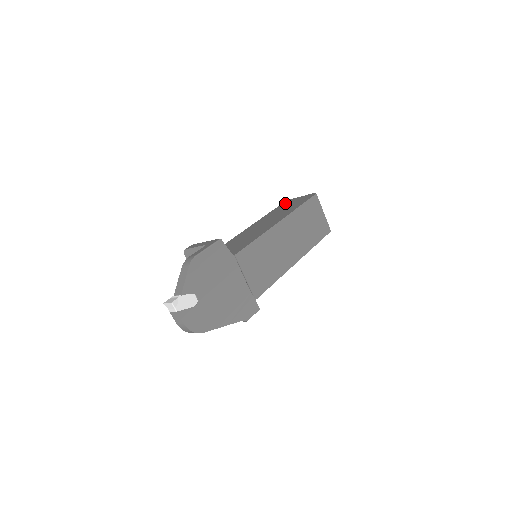
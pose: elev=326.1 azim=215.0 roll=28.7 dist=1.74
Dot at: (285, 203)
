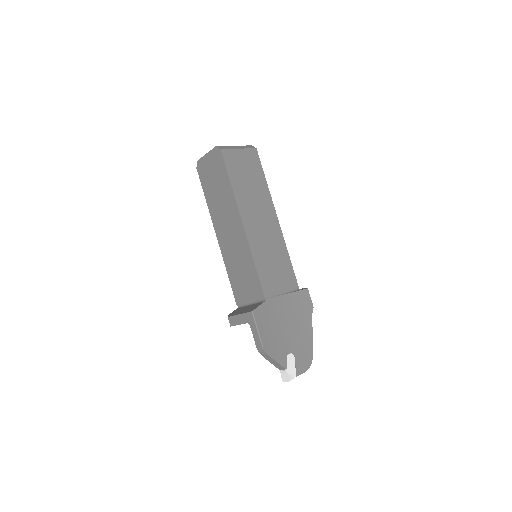
Dot at: (202, 173)
